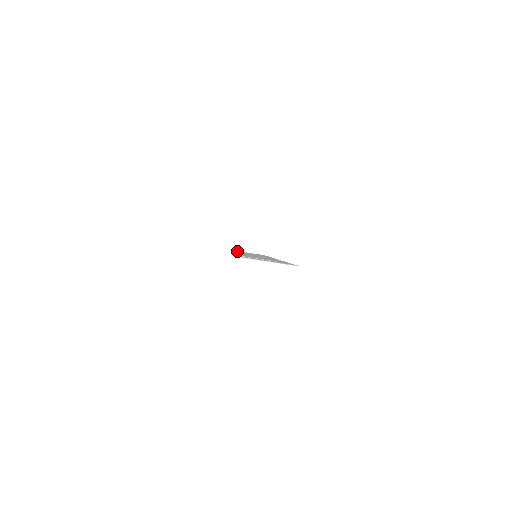
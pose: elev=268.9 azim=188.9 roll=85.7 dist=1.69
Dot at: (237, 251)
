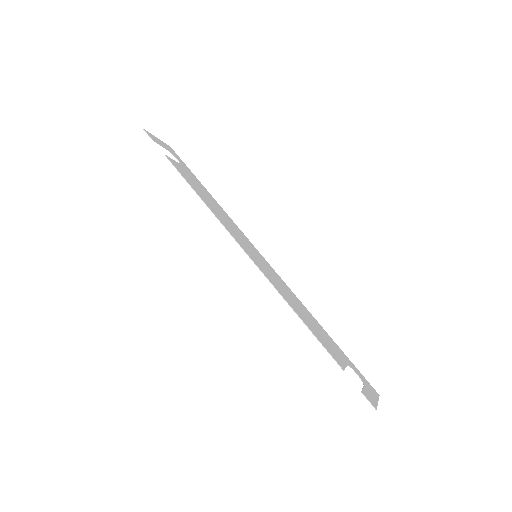
Dot at: (176, 165)
